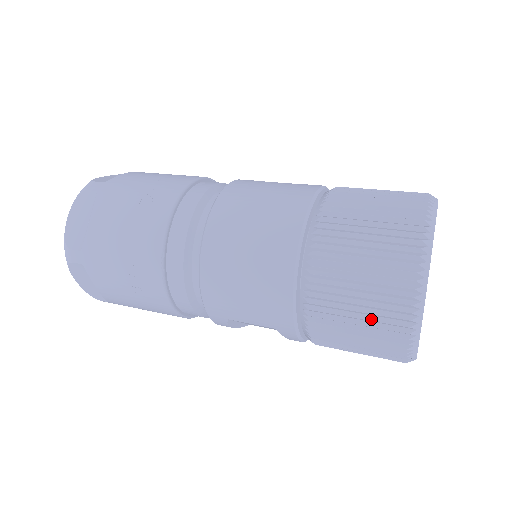
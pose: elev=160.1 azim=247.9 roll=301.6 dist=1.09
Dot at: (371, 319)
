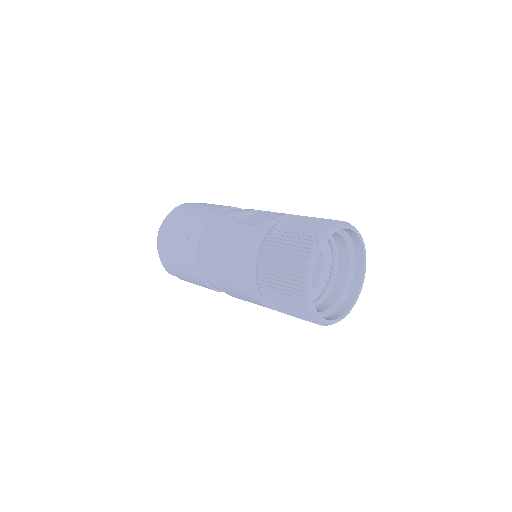
Dot at: (298, 316)
